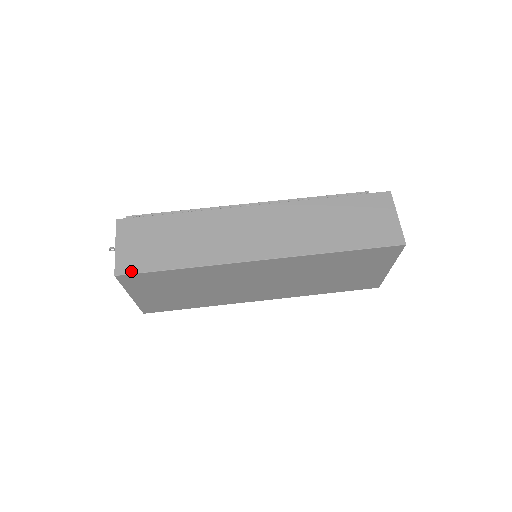
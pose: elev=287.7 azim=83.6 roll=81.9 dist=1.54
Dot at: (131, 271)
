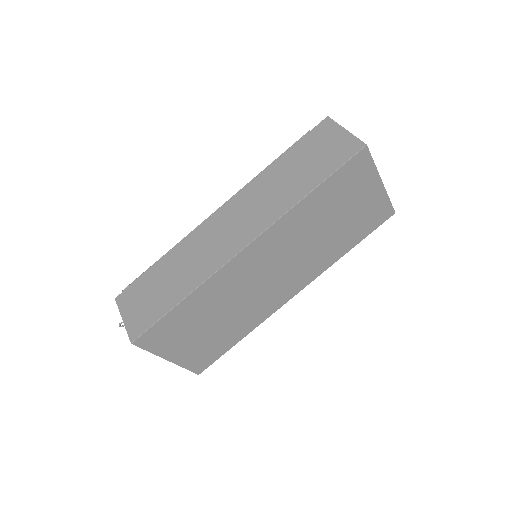
Dot at: (142, 331)
